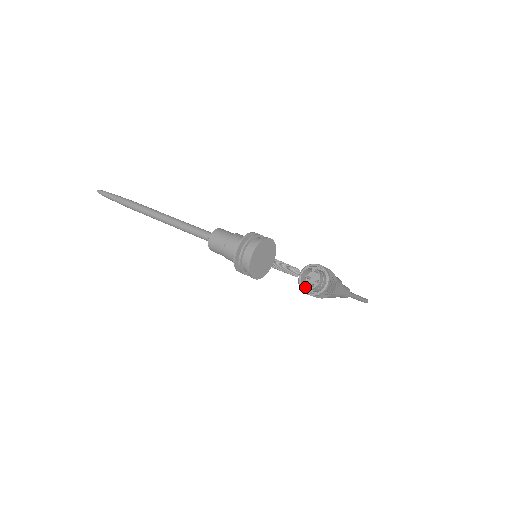
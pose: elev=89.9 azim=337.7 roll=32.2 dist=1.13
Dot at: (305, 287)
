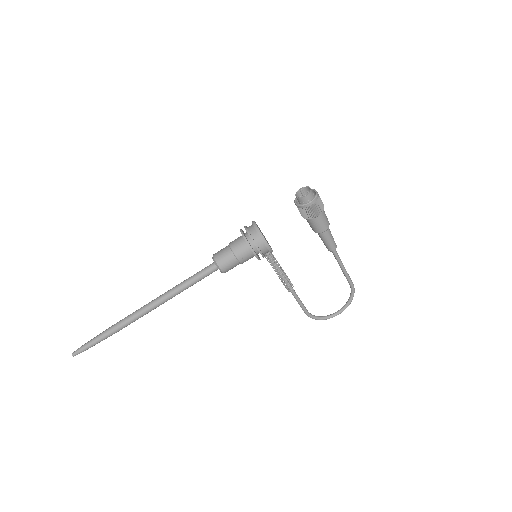
Dot at: (305, 196)
